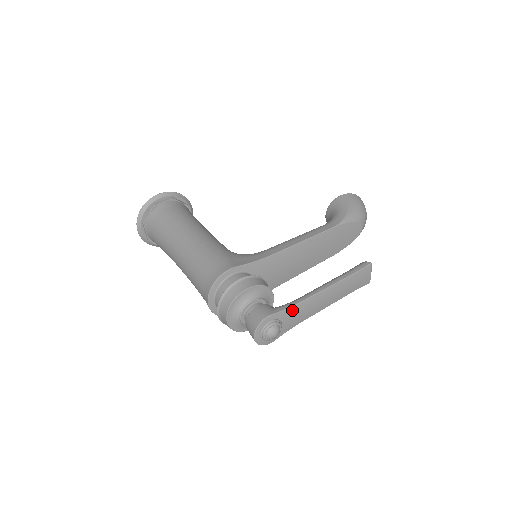
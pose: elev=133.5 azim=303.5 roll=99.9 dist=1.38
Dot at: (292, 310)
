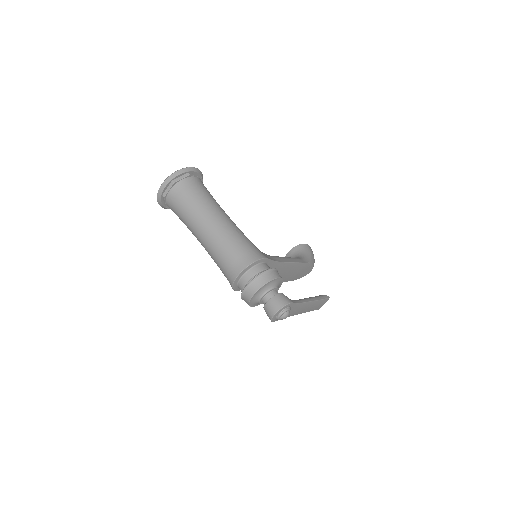
Dot at: (297, 305)
